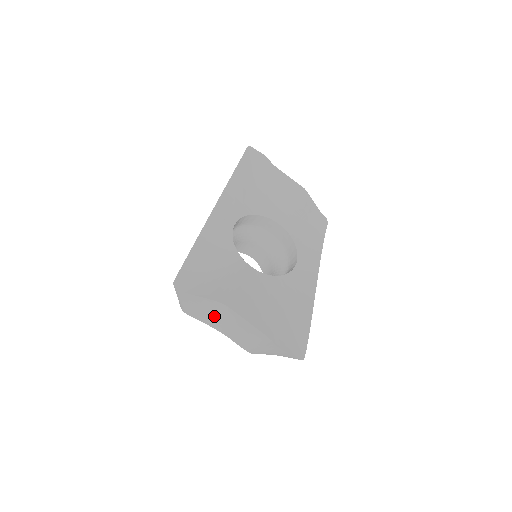
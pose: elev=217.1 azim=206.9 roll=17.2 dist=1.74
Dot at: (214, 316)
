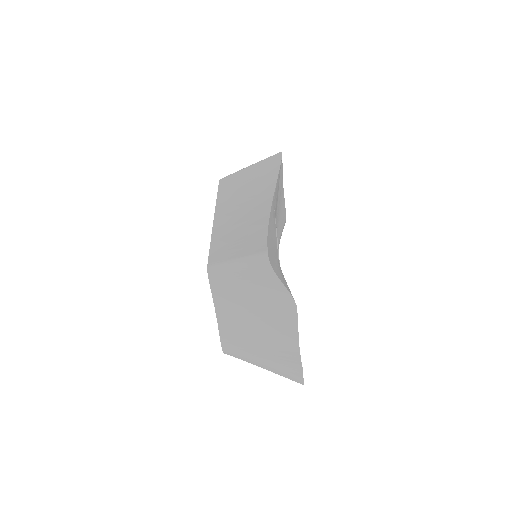
Dot at: (249, 302)
